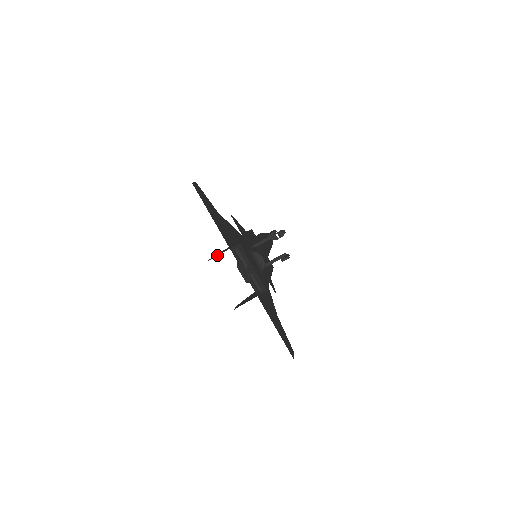
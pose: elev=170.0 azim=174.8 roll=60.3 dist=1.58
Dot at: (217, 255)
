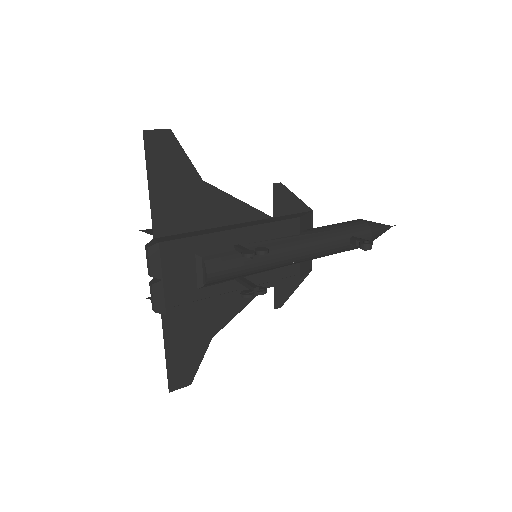
Dot at: (150, 232)
